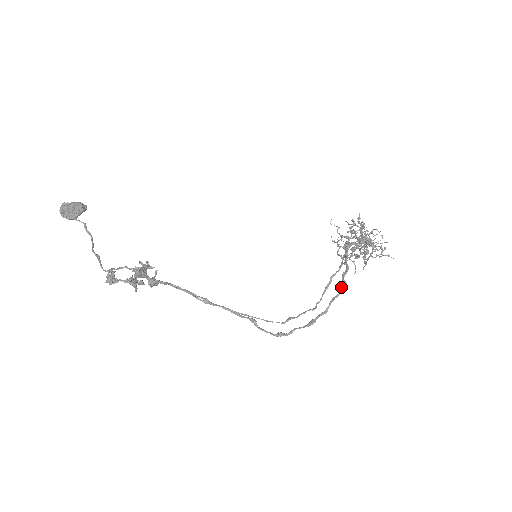
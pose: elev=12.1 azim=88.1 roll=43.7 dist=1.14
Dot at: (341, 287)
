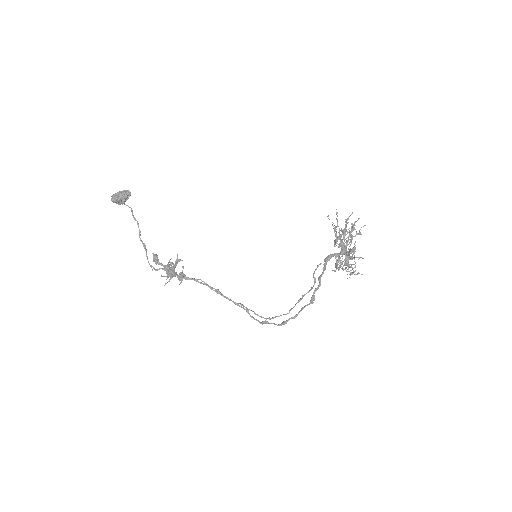
Dot at: (310, 301)
